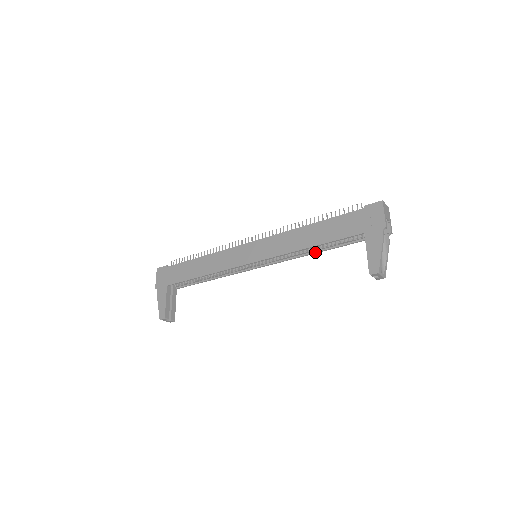
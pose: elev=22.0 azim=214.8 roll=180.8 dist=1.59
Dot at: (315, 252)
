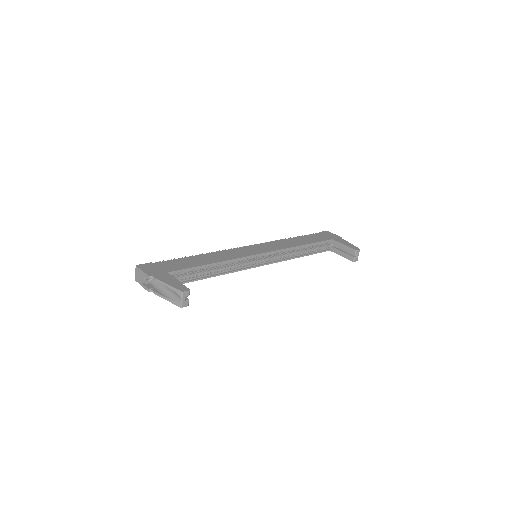
Dot at: (300, 256)
